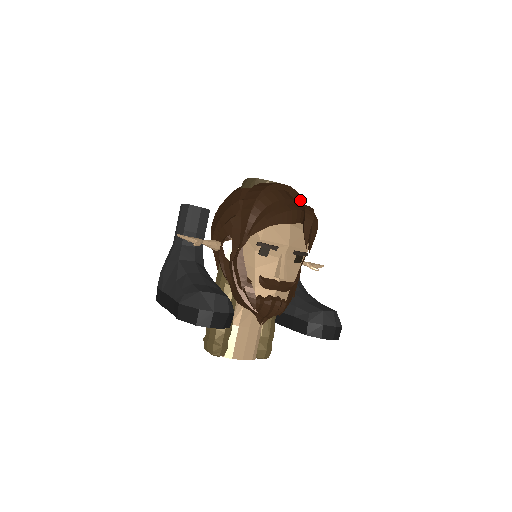
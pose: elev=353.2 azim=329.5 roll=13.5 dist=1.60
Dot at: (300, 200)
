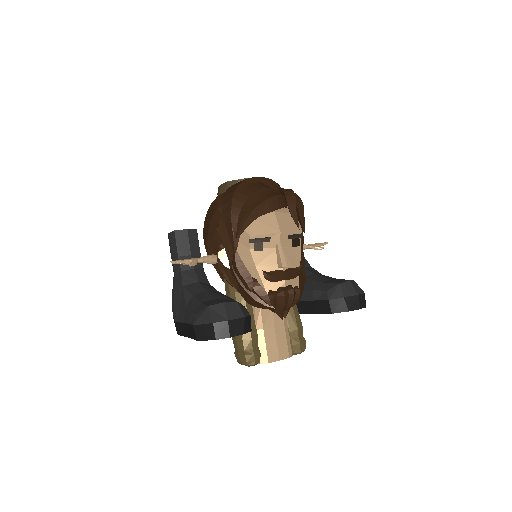
Dot at: (277, 186)
